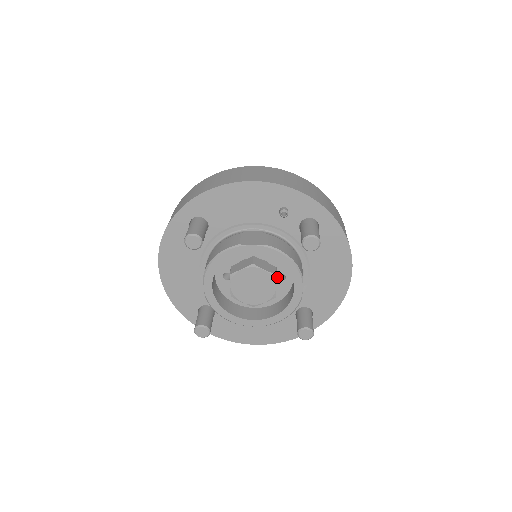
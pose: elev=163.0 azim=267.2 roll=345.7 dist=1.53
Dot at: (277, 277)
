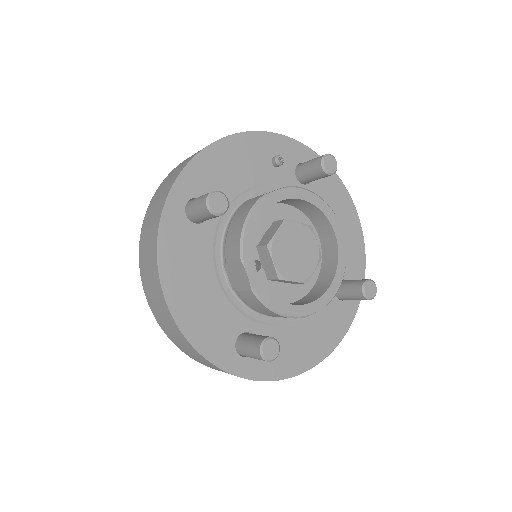
Dot at: occluded
